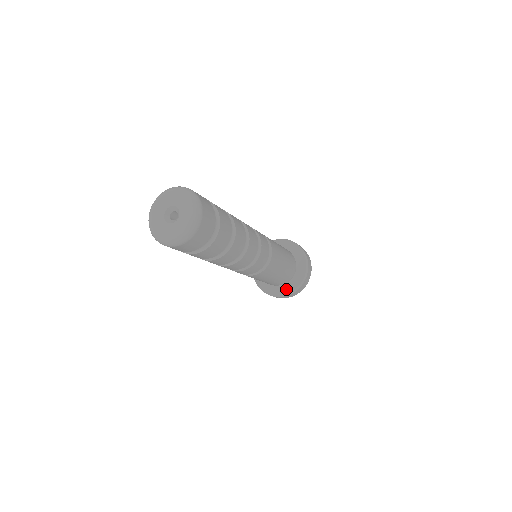
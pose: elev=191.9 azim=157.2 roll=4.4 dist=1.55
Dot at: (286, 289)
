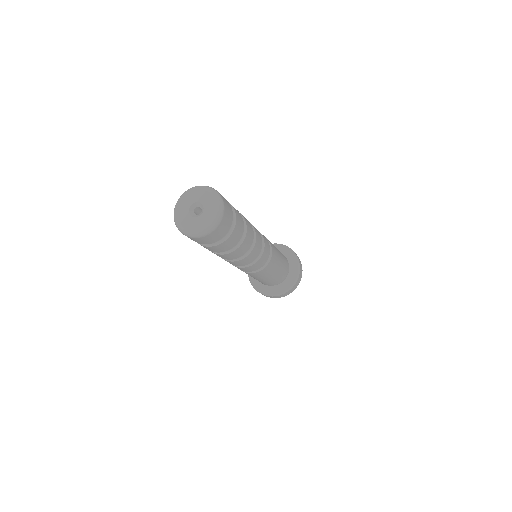
Dot at: (288, 284)
